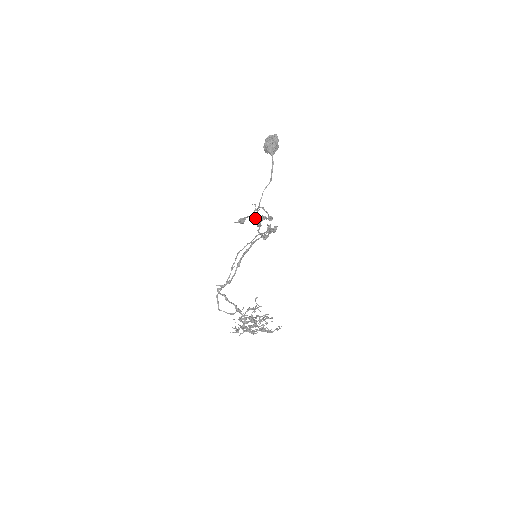
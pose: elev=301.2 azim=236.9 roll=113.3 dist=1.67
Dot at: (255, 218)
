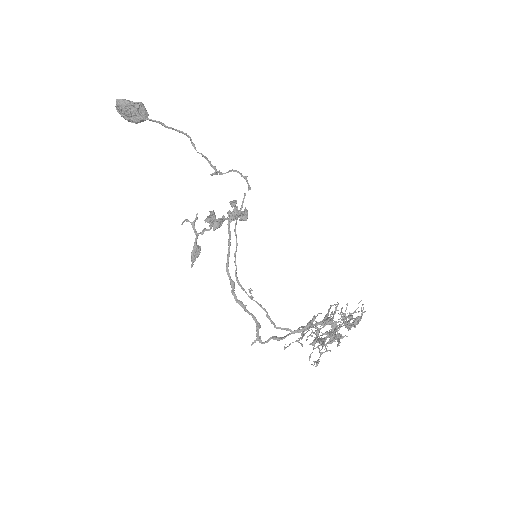
Dot at: (203, 231)
